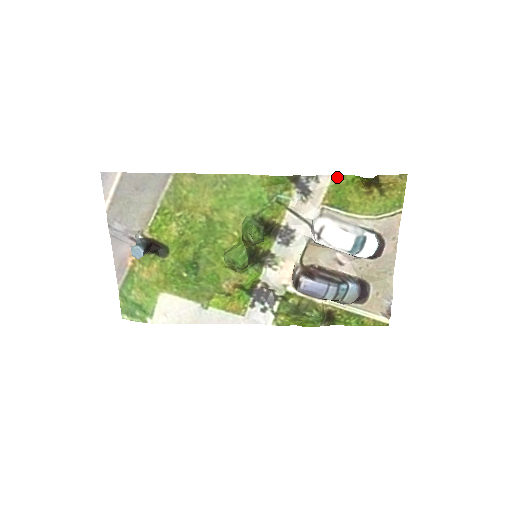
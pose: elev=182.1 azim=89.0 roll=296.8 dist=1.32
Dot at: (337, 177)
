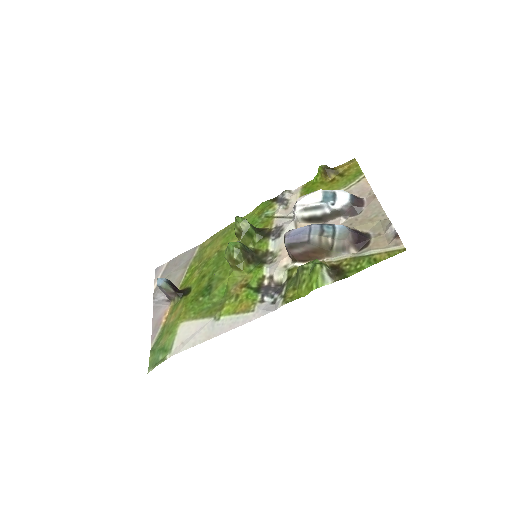
Dot at: (305, 185)
